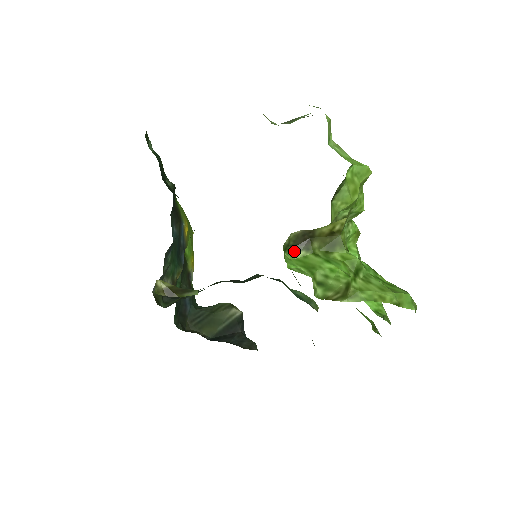
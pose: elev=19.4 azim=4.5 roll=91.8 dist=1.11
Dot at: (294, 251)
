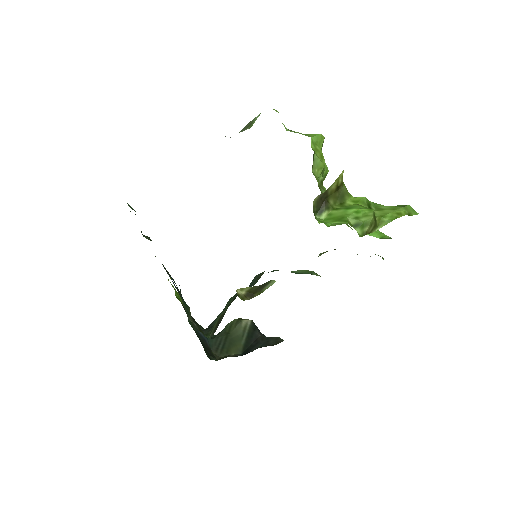
Dot at: (320, 215)
